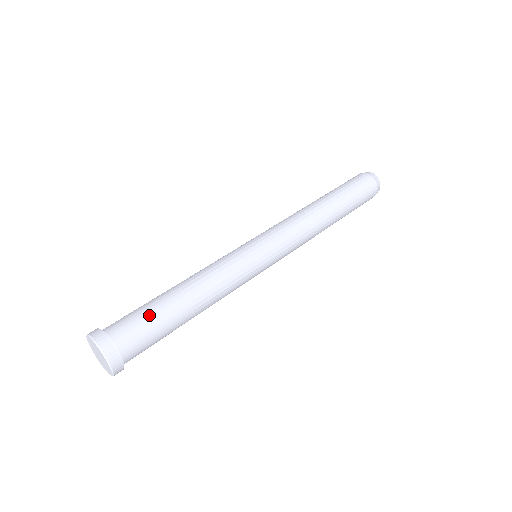
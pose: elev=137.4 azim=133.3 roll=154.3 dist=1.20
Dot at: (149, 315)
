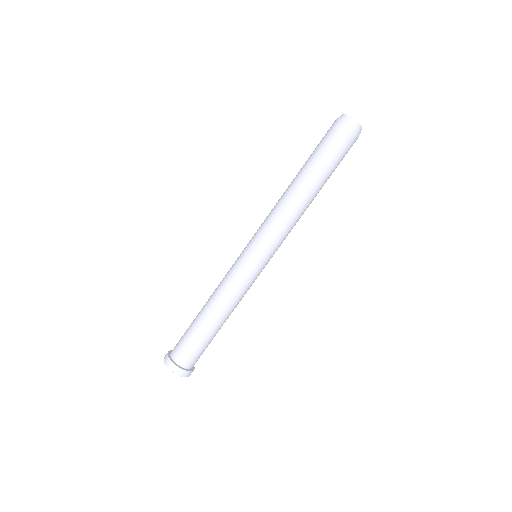
Dot at: (194, 341)
